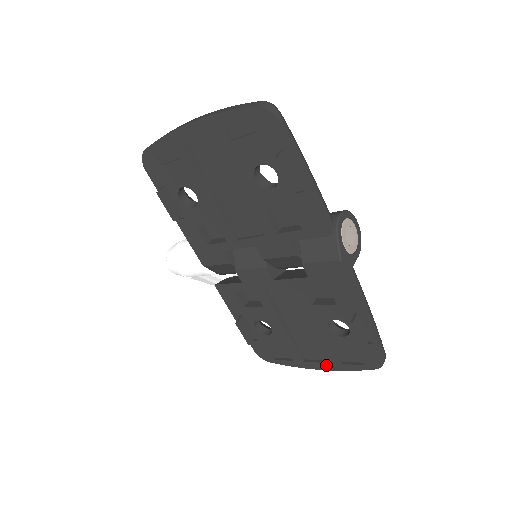
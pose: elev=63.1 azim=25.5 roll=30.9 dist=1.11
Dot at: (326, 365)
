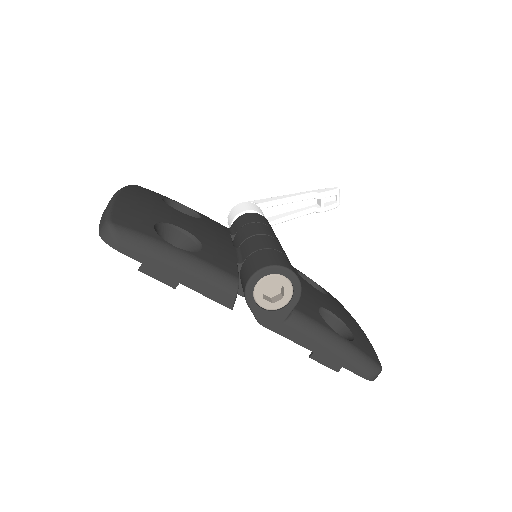
Dot at: occluded
